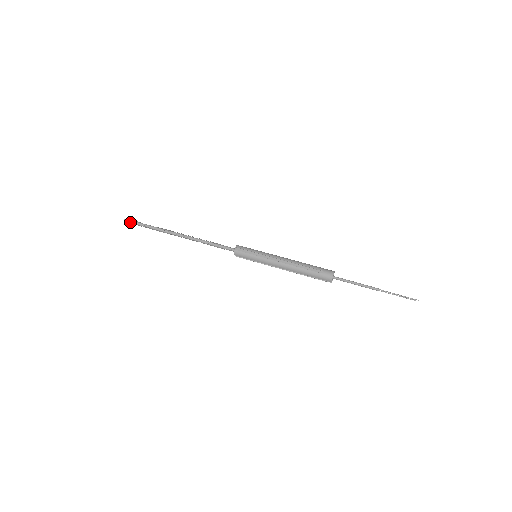
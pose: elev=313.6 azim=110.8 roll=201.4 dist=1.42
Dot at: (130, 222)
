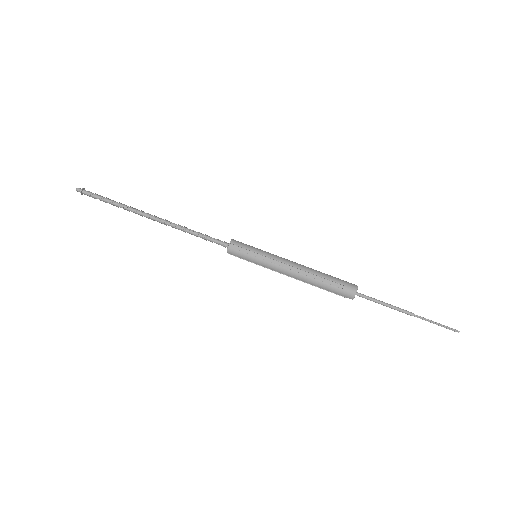
Dot at: (85, 193)
